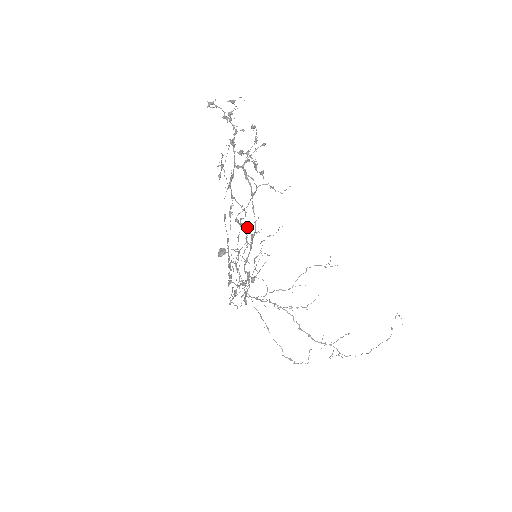
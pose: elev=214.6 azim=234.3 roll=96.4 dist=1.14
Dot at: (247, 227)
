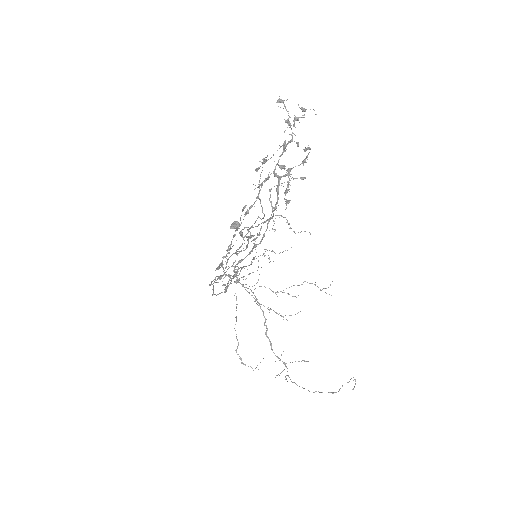
Dot at: (254, 235)
